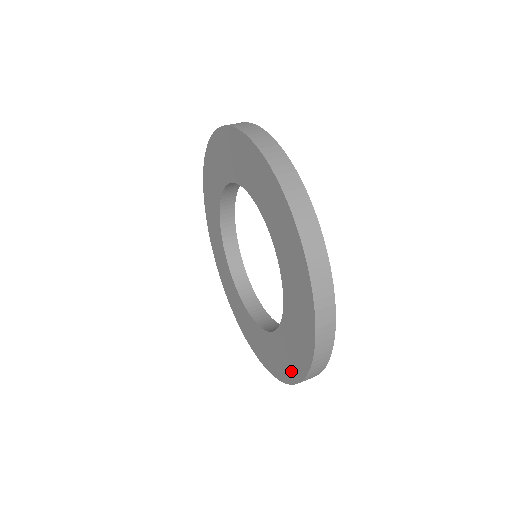
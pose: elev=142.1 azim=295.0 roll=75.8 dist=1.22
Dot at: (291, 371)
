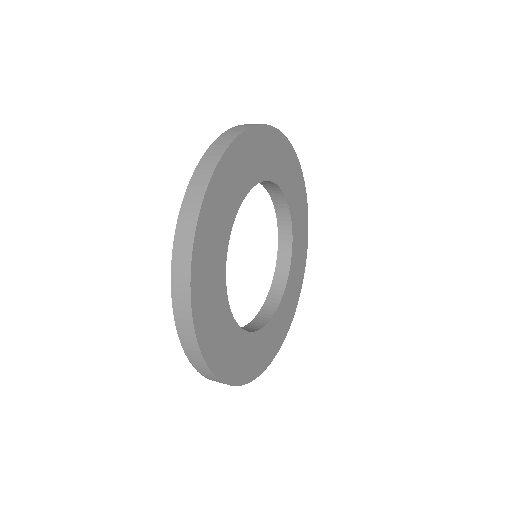
Dot at: occluded
